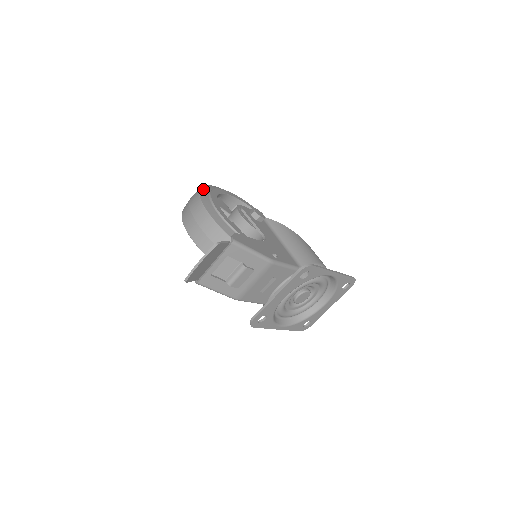
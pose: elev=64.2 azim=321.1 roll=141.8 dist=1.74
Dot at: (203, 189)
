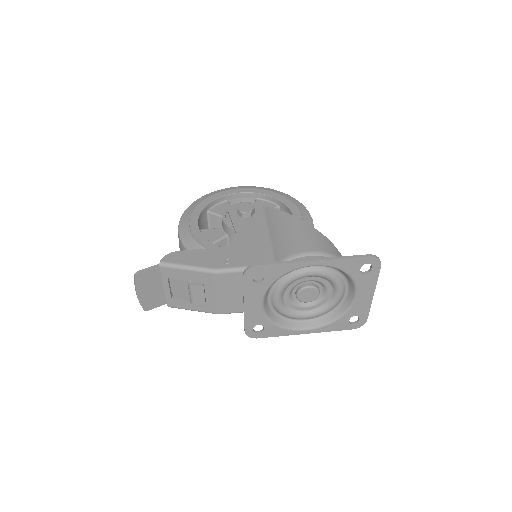
Dot at: (197, 201)
